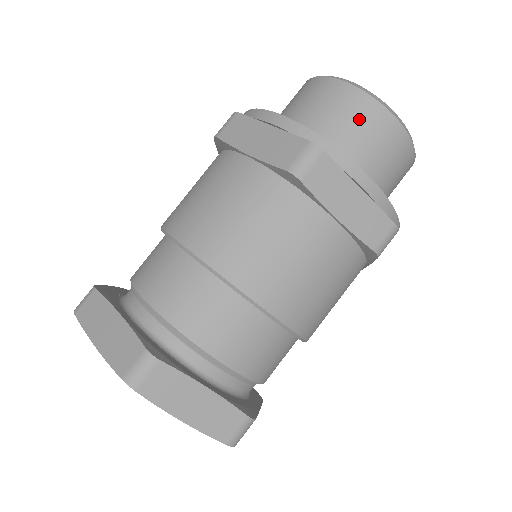
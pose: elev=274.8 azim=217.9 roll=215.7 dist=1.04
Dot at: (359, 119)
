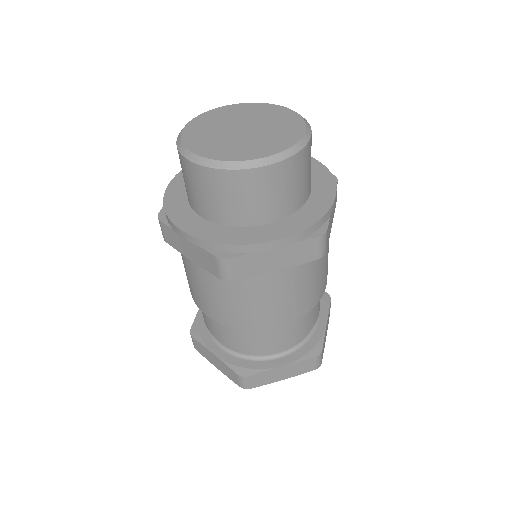
Dot at: (300, 172)
